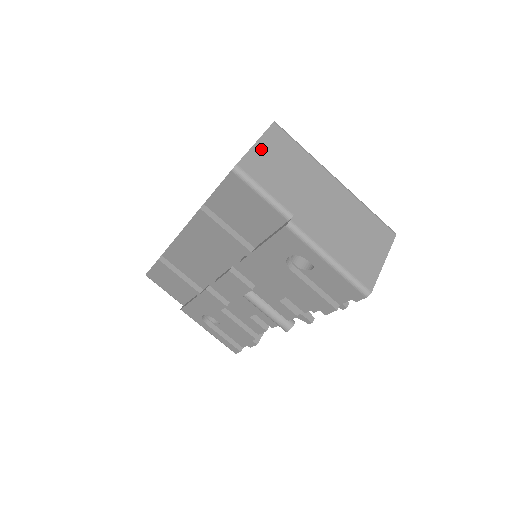
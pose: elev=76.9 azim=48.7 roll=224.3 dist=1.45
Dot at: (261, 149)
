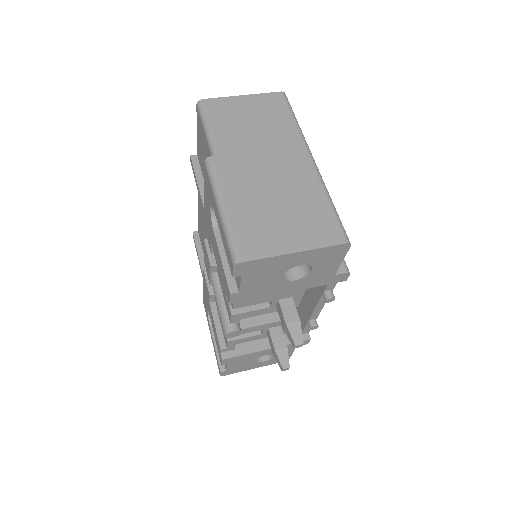
Dot at: (242, 101)
